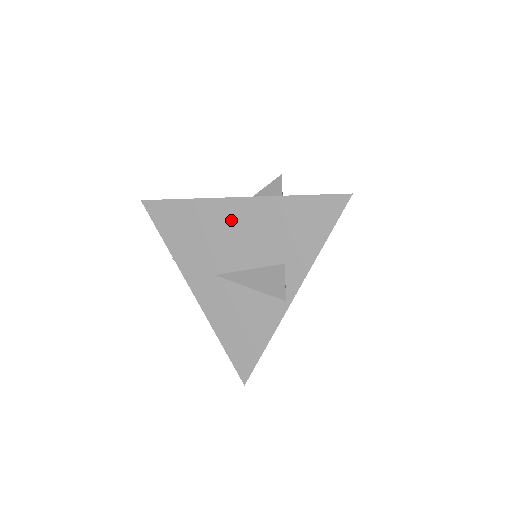
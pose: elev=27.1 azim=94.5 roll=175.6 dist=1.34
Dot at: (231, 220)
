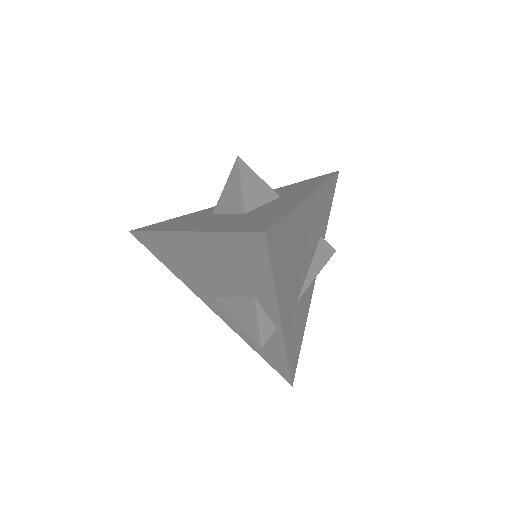
Dot at: (191, 252)
